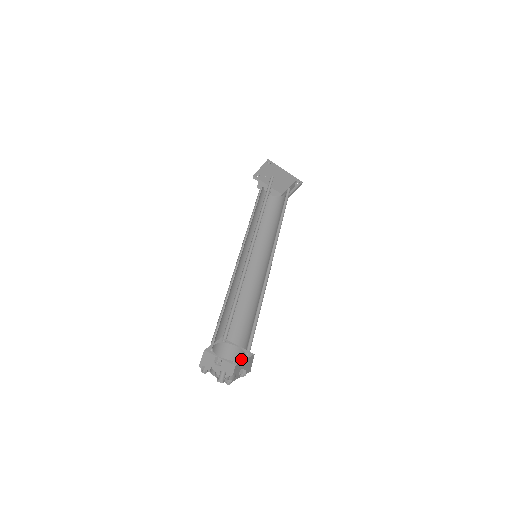
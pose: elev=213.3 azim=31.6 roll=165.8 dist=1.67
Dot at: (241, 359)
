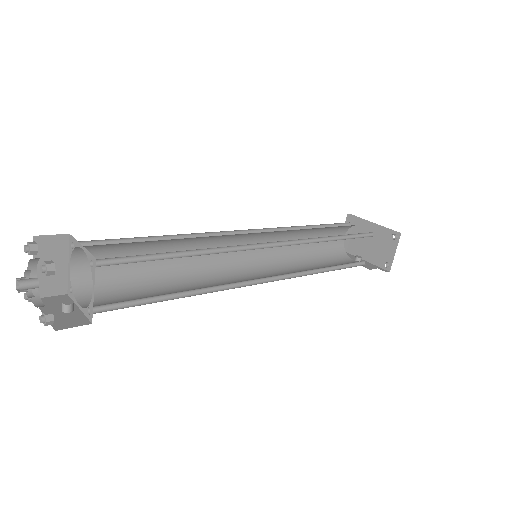
Dot at: (93, 295)
